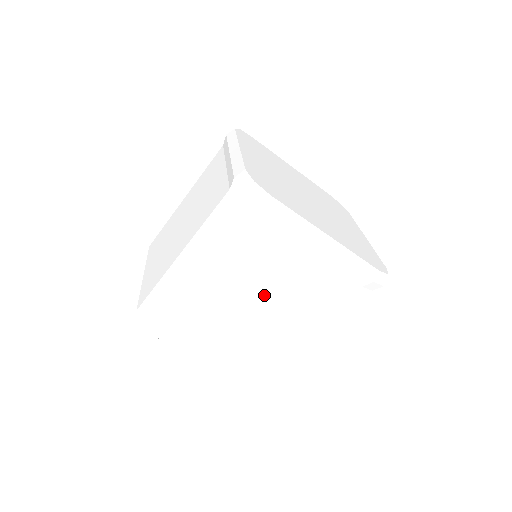
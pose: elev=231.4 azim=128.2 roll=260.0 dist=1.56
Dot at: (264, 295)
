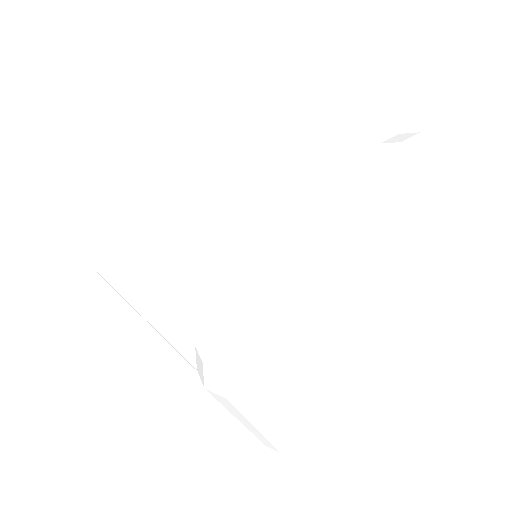
Dot at: (171, 345)
